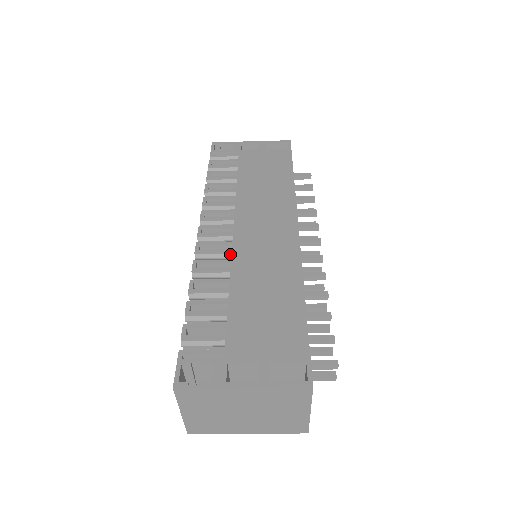
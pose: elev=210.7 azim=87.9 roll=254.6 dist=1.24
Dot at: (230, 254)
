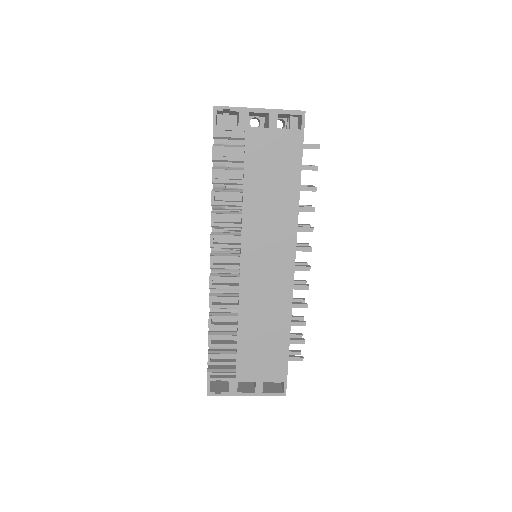
Dot at: occluded
